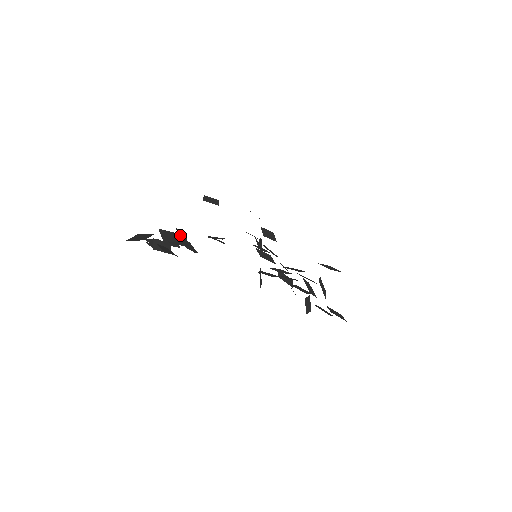
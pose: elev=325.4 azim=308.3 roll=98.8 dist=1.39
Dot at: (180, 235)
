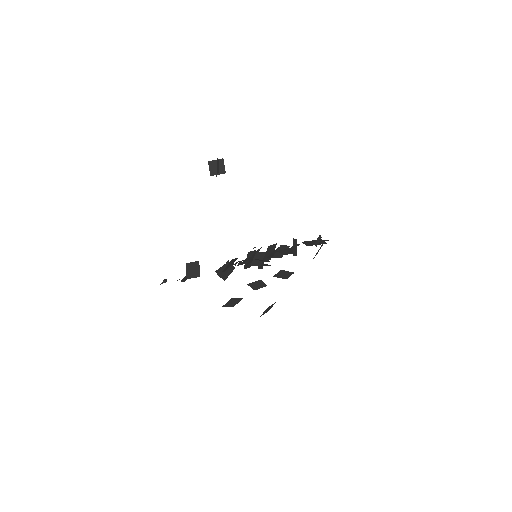
Dot at: occluded
